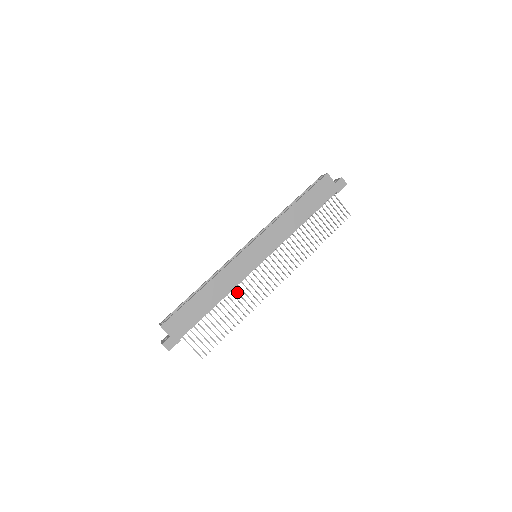
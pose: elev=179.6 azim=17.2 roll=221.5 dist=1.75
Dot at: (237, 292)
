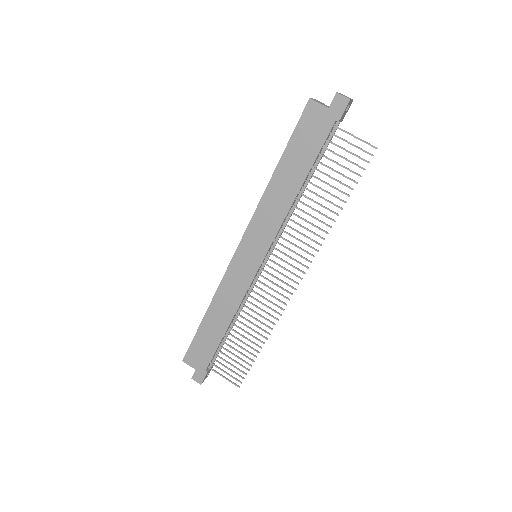
Dot at: occluded
